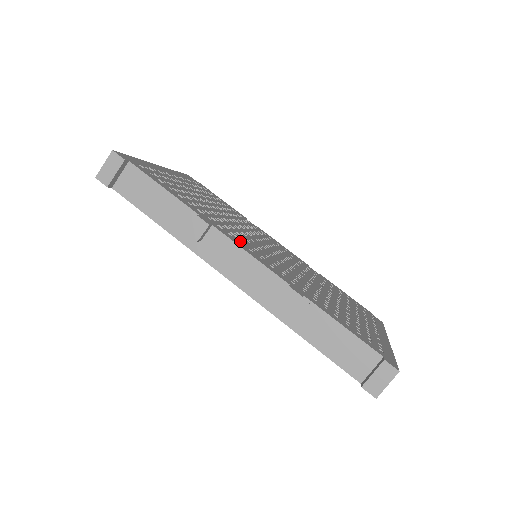
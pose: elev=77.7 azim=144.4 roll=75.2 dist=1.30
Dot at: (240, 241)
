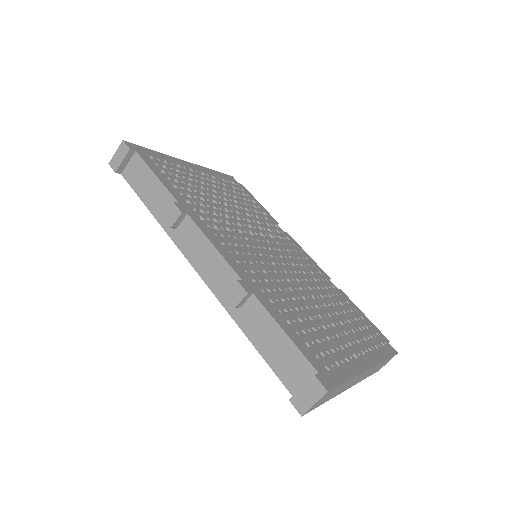
Dot at: (217, 233)
